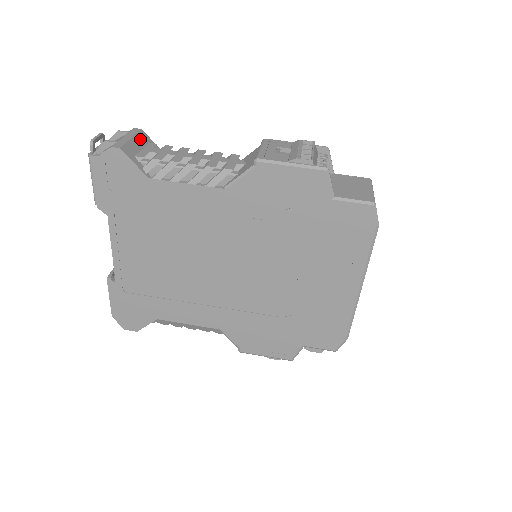
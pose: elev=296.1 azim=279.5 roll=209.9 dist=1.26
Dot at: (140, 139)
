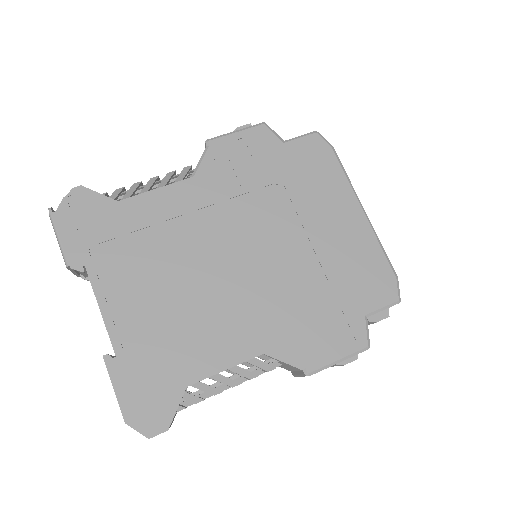
Dot at: occluded
